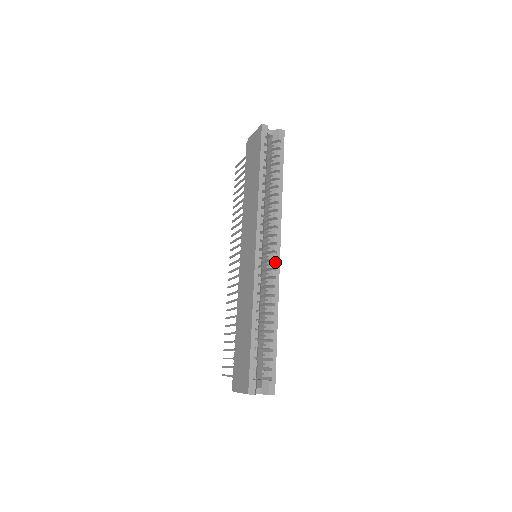
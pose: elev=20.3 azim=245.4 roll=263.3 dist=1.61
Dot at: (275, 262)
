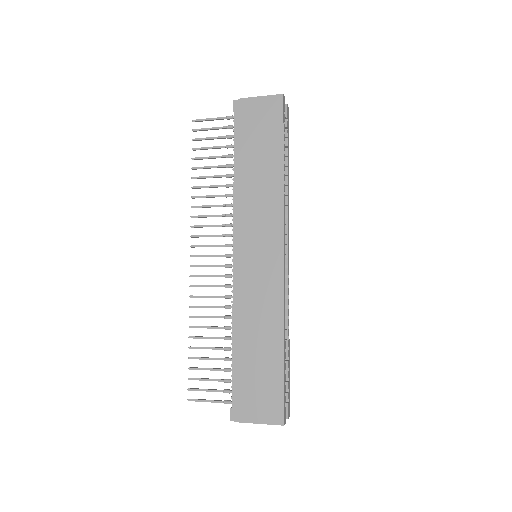
Dot at: (288, 268)
